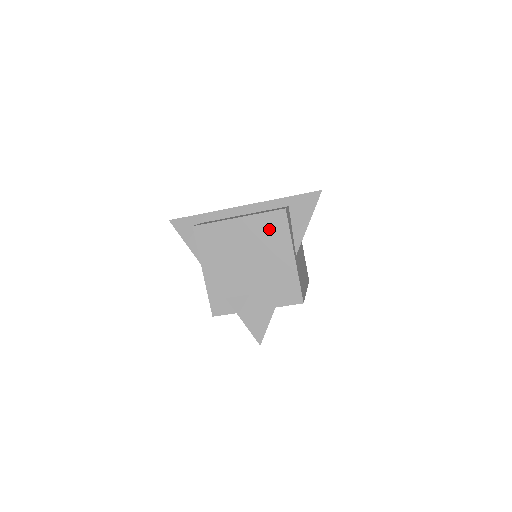
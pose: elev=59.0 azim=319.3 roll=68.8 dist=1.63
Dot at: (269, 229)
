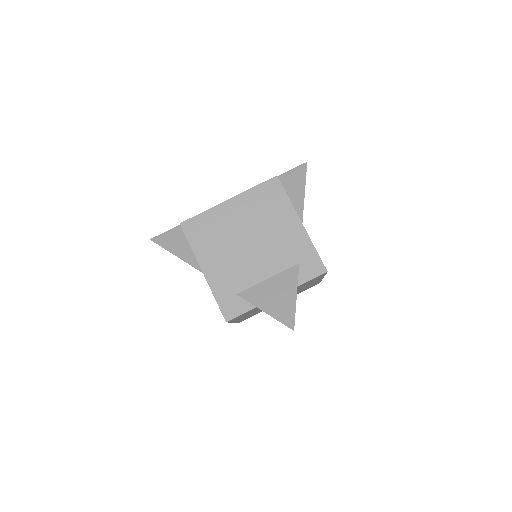
Dot at: (265, 202)
